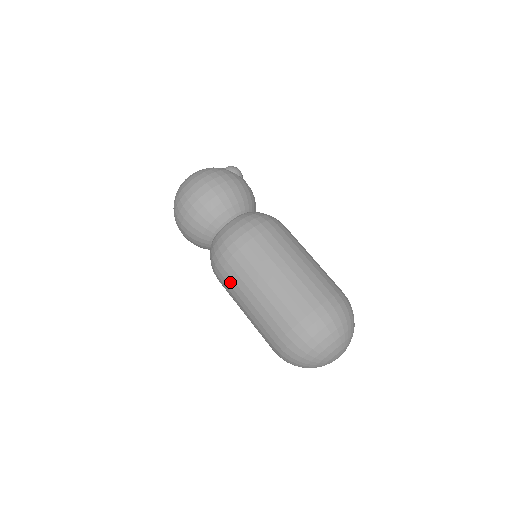
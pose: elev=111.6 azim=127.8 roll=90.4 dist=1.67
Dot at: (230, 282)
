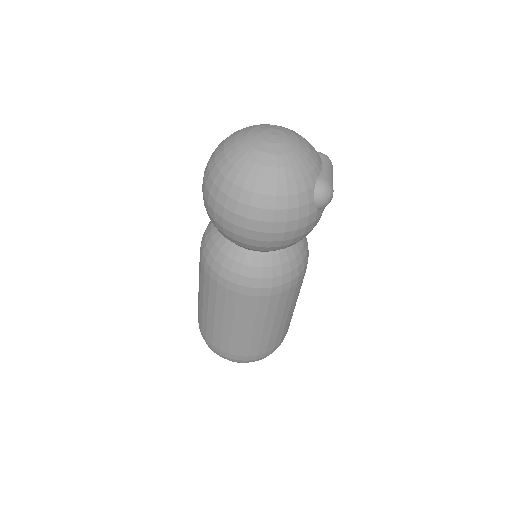
Dot at: (202, 276)
